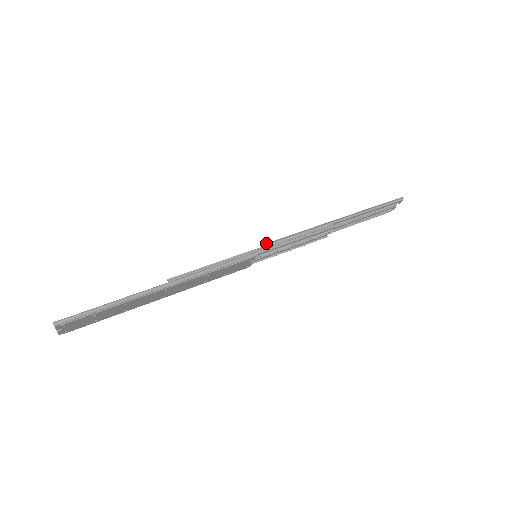
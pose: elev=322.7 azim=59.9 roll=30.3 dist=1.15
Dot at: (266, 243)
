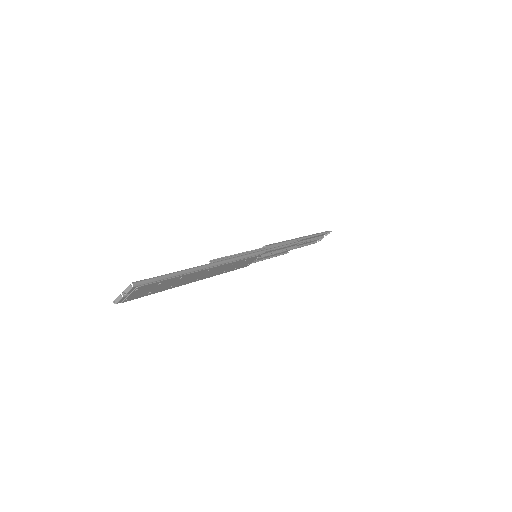
Dot at: (266, 245)
